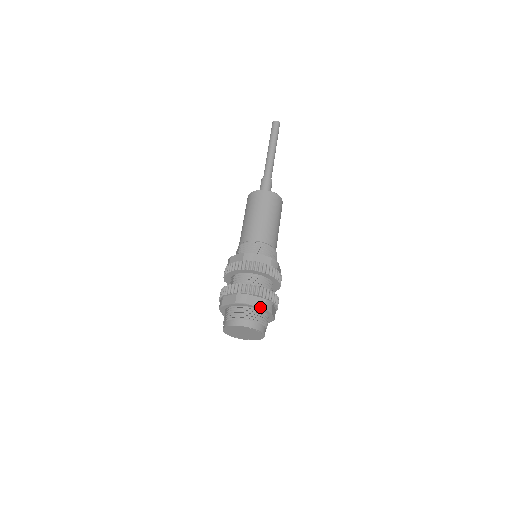
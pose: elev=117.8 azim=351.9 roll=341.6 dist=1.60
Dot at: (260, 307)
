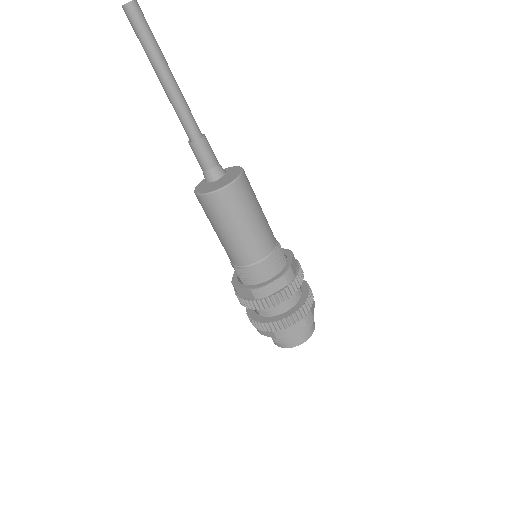
Dot at: occluded
